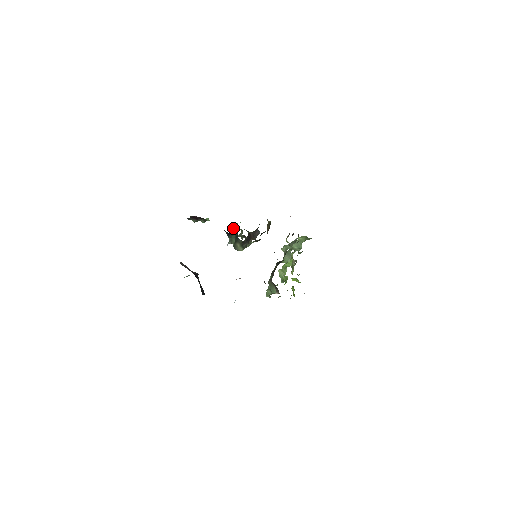
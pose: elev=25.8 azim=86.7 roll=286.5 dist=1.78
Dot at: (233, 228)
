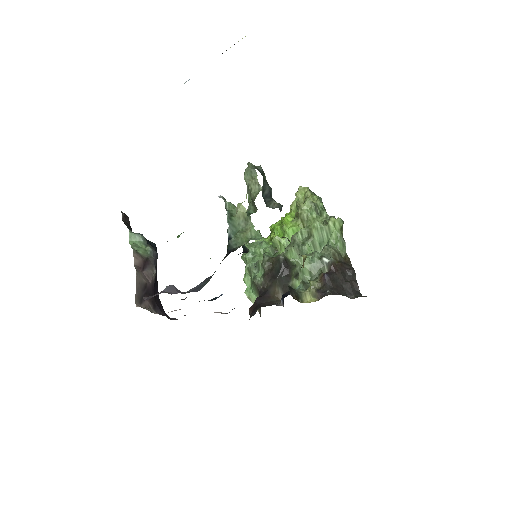
Dot at: (243, 211)
